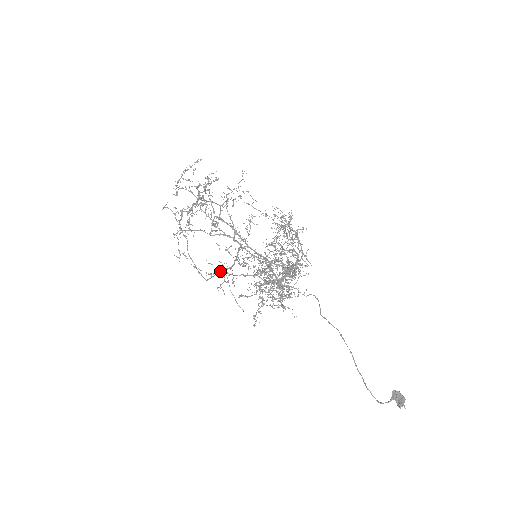
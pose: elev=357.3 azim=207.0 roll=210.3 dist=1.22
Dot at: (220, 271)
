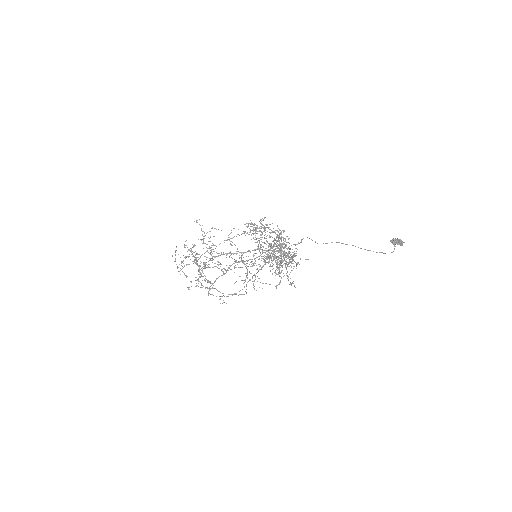
Dot at: (245, 281)
